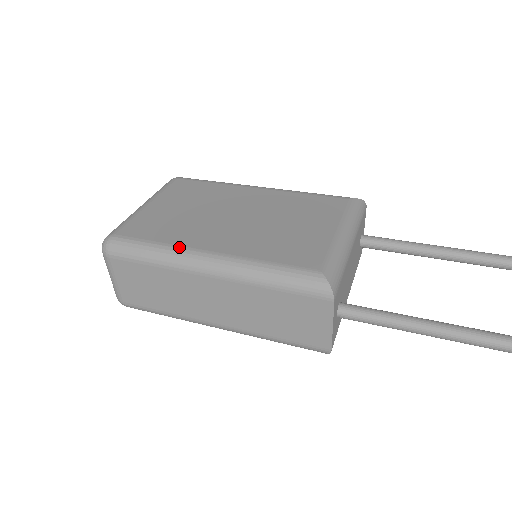
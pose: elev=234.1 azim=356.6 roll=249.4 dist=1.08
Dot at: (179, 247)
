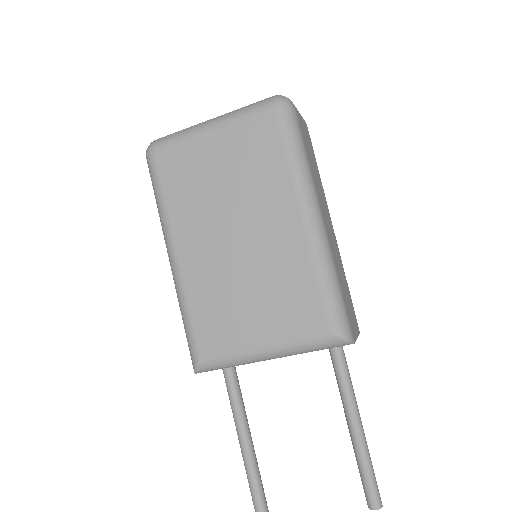
Dot at: (168, 224)
